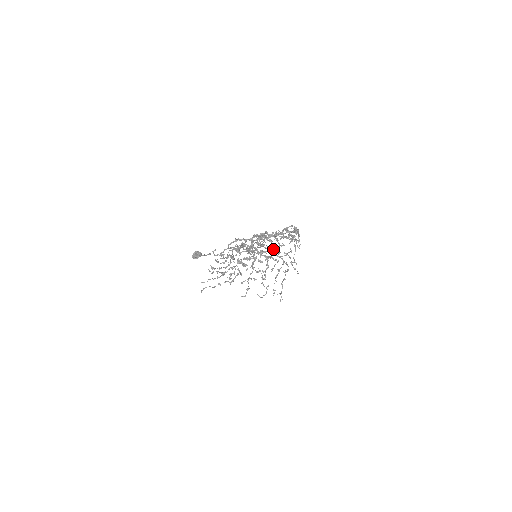
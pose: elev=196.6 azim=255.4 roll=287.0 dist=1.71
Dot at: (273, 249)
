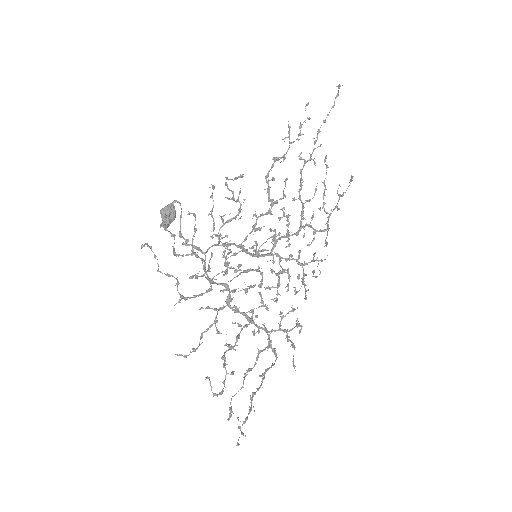
Dot at: occluded
